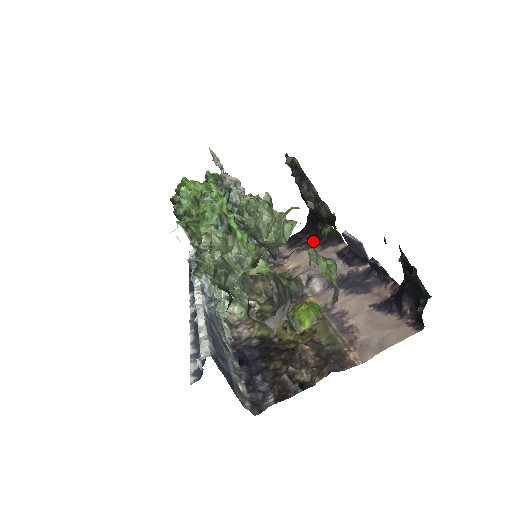
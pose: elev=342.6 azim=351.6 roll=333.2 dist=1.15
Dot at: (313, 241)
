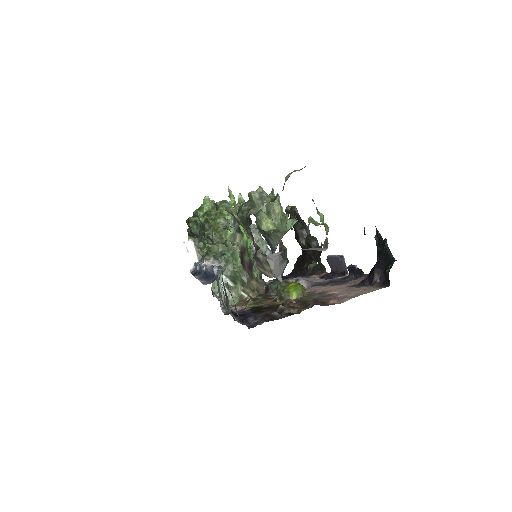
Dot at: (299, 275)
